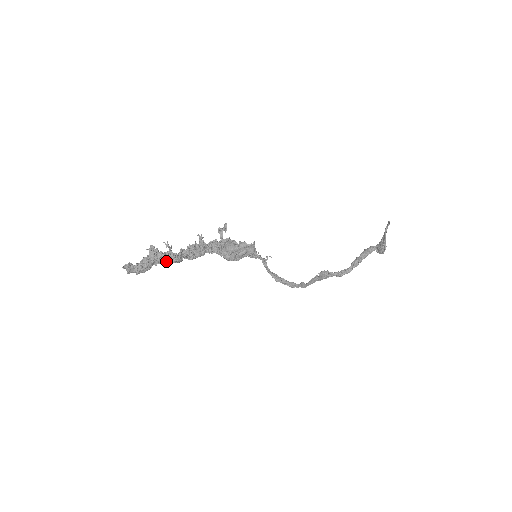
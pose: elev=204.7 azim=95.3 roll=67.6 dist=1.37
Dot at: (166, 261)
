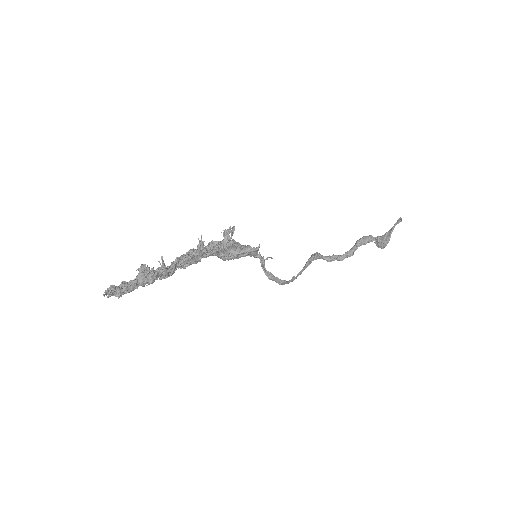
Dot at: (156, 278)
